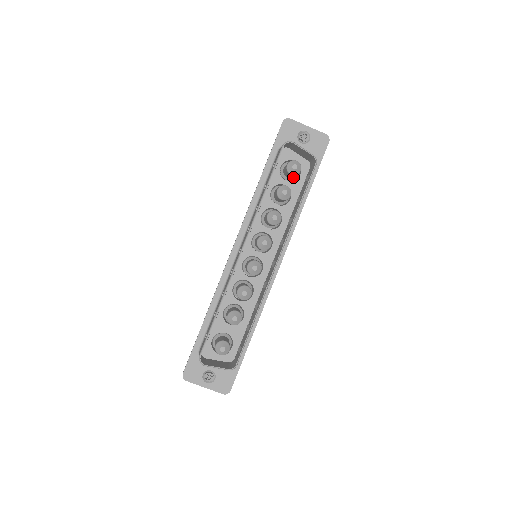
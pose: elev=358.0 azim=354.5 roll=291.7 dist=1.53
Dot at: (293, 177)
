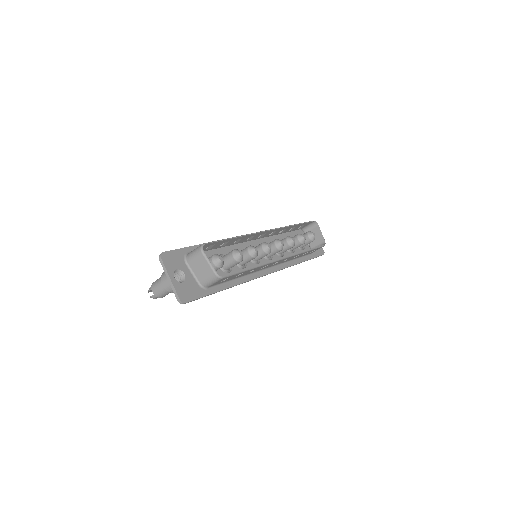
Dot at: (300, 246)
